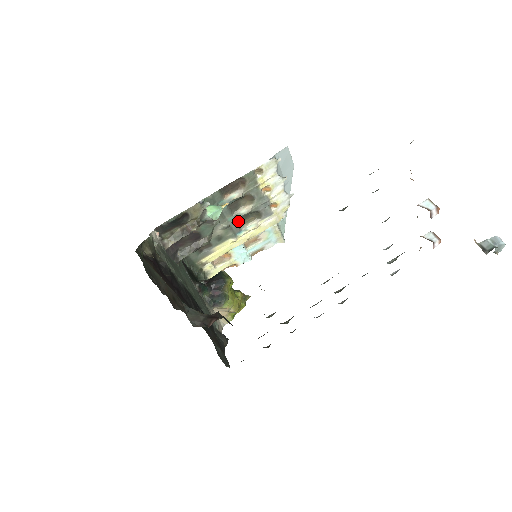
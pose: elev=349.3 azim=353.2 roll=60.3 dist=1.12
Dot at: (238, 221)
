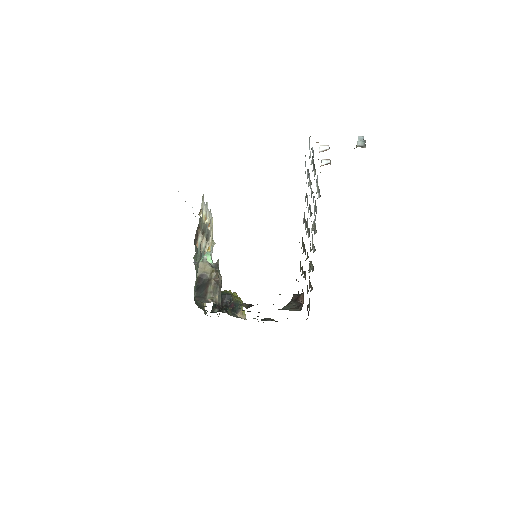
Dot at: occluded
